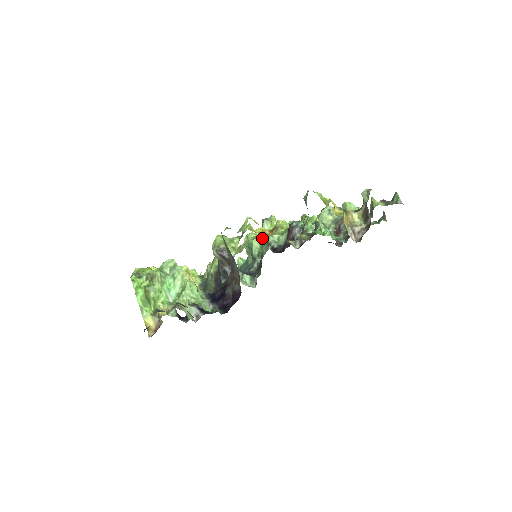
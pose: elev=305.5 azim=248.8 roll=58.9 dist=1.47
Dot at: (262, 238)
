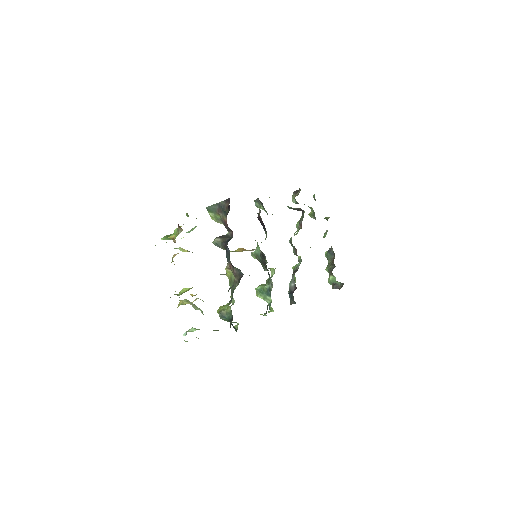
Dot at: (256, 256)
